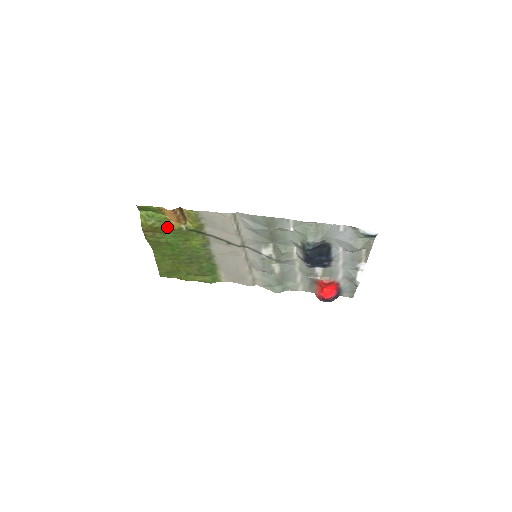
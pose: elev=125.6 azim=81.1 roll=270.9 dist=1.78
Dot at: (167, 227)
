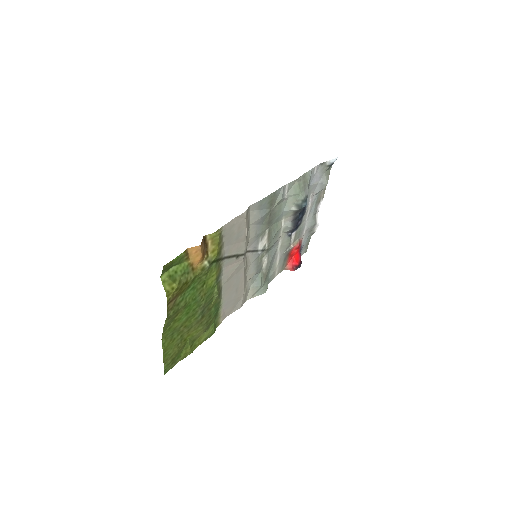
Dot at: (190, 277)
